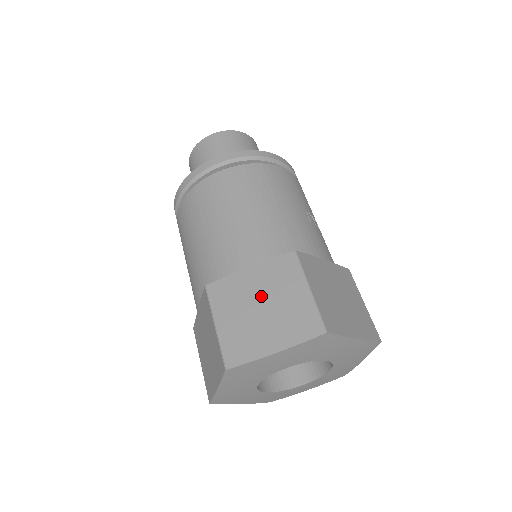
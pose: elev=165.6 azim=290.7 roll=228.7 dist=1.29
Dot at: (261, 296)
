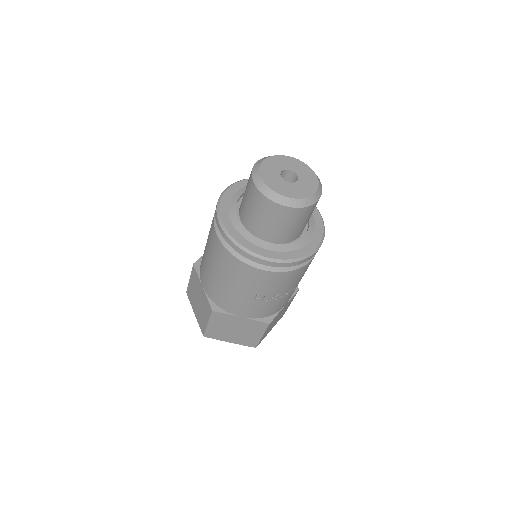
Dot at: (200, 299)
